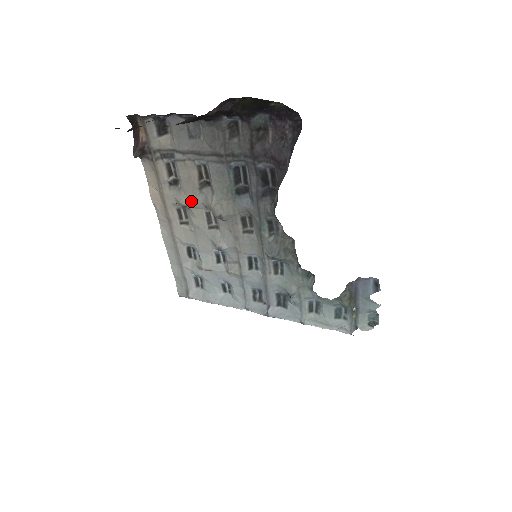
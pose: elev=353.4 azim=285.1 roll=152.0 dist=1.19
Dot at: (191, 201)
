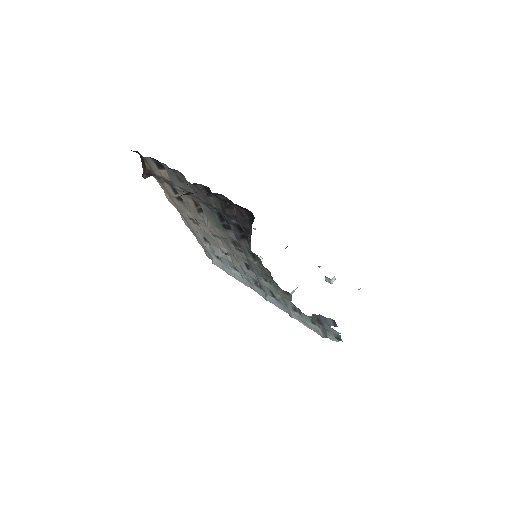
Dot at: (194, 217)
